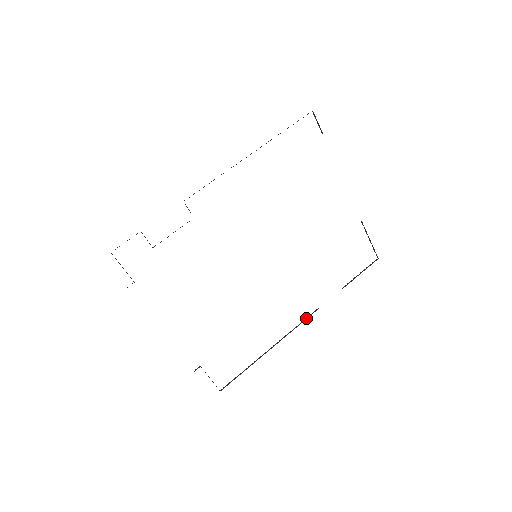
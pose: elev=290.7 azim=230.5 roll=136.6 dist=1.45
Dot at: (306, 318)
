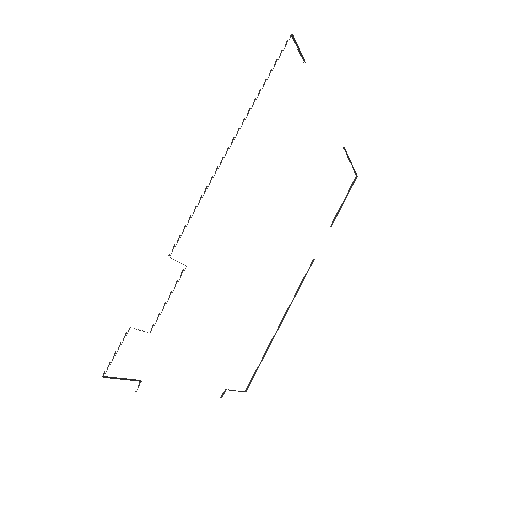
Dot at: (304, 276)
